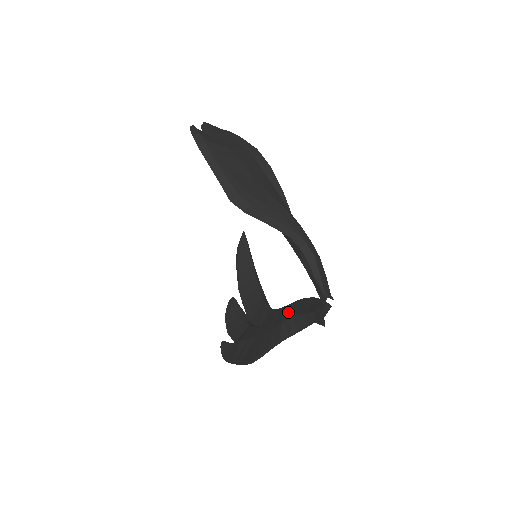
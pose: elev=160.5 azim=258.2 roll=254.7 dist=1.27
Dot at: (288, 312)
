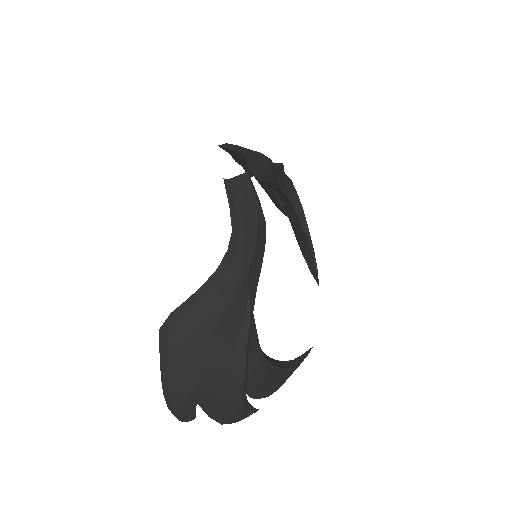
Dot at: occluded
